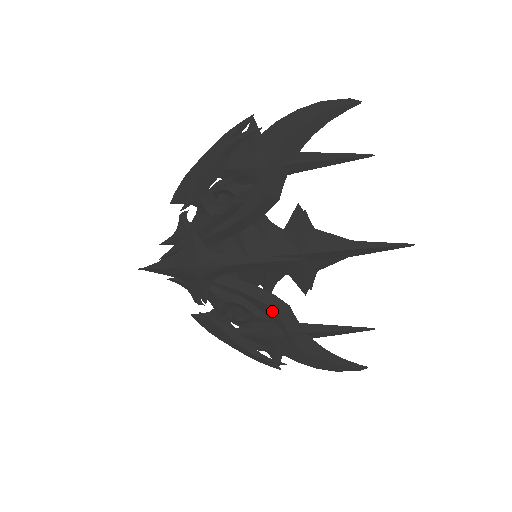
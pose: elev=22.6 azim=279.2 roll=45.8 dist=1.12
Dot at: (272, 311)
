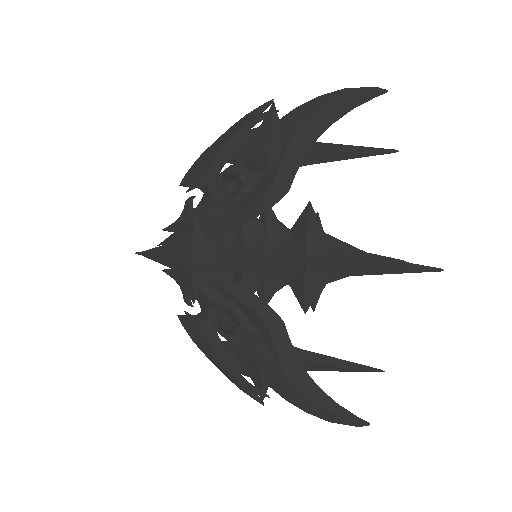
Dot at: (263, 324)
